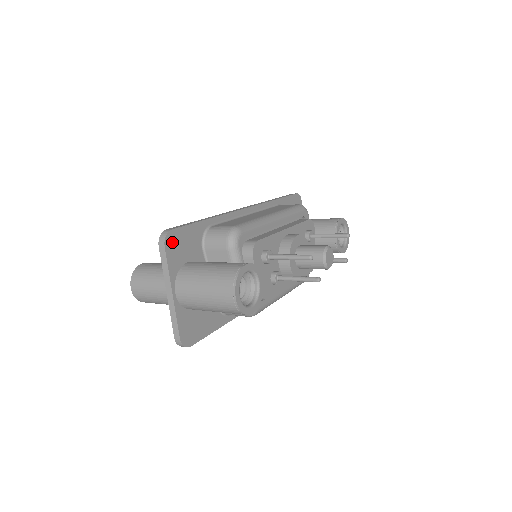
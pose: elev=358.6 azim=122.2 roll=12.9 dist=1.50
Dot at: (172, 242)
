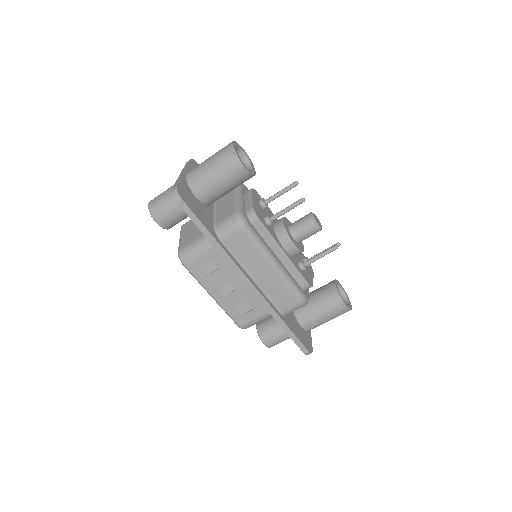
Dot at: occluded
